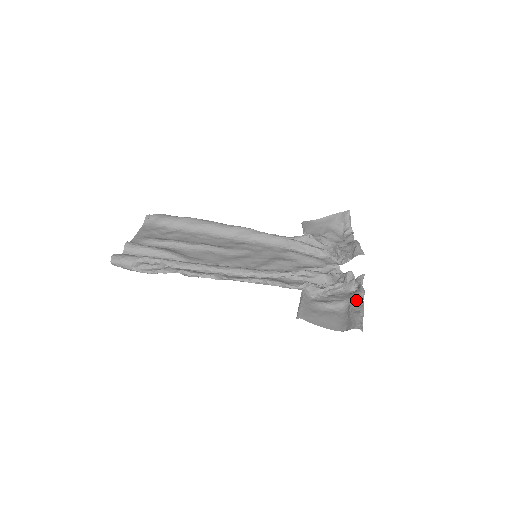
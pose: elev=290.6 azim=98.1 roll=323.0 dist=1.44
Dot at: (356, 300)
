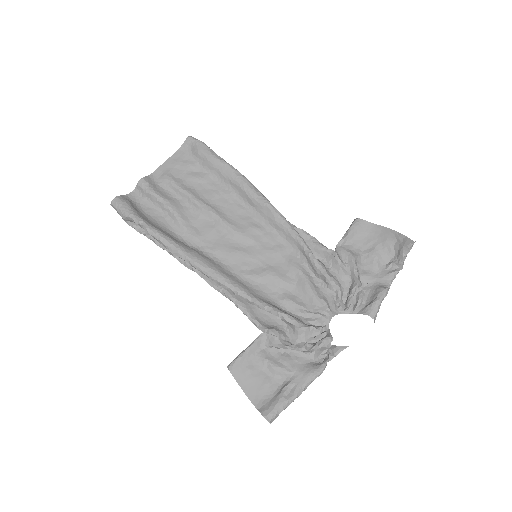
Dot at: (302, 379)
